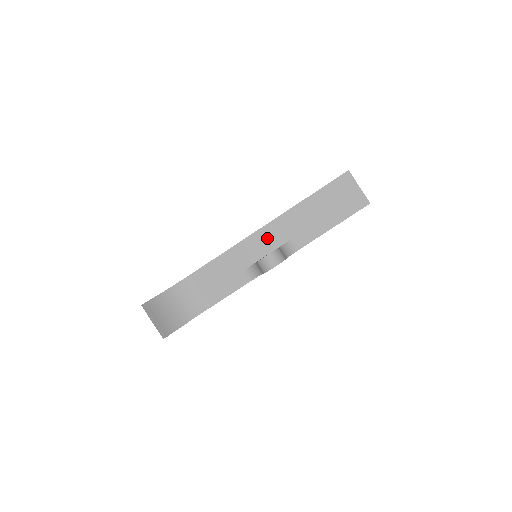
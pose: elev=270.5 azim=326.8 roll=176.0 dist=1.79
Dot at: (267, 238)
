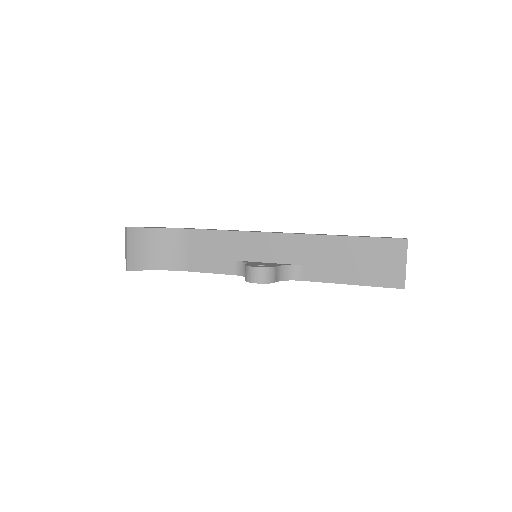
Dot at: (278, 247)
